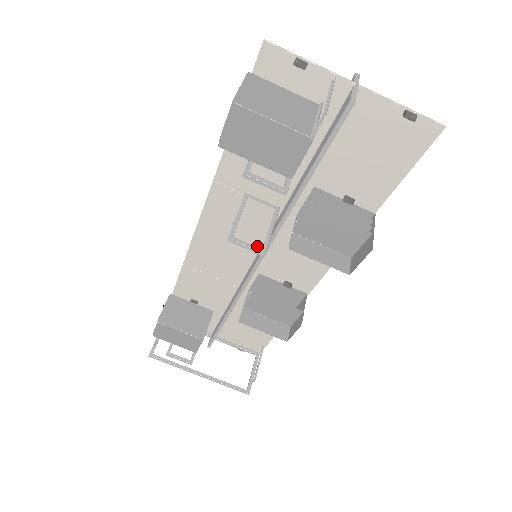
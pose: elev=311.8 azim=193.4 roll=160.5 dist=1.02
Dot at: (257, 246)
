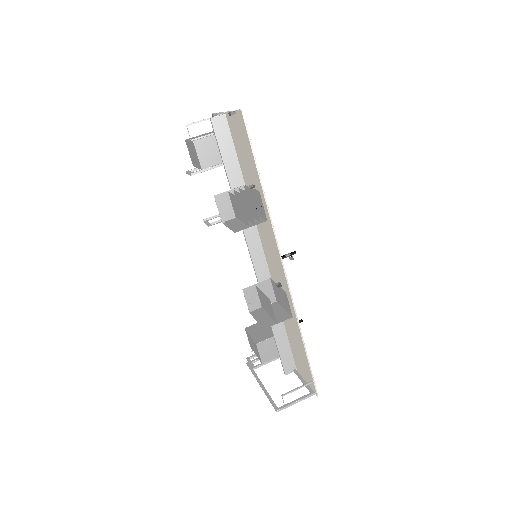
Dot at: (263, 252)
